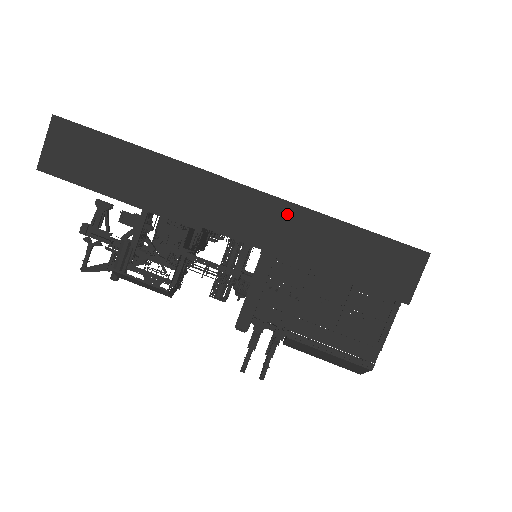
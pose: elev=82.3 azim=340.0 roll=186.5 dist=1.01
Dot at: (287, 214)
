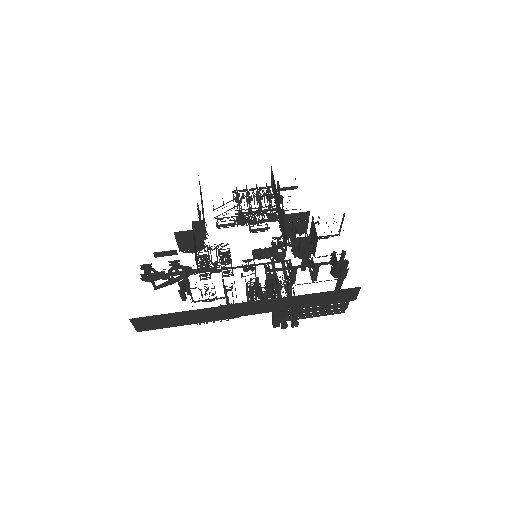
Dot at: (281, 301)
